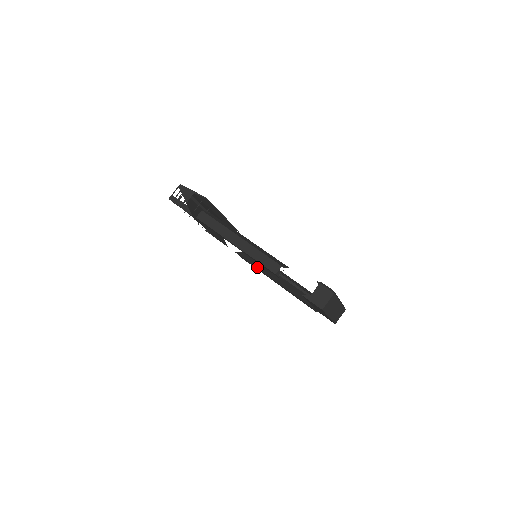
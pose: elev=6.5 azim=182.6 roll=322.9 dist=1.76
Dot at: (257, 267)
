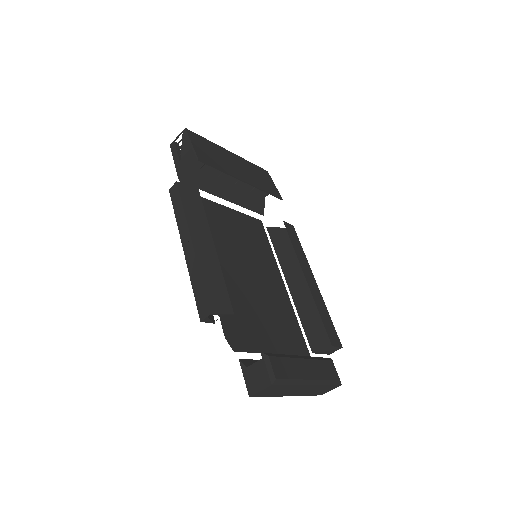
Dot at: (281, 260)
